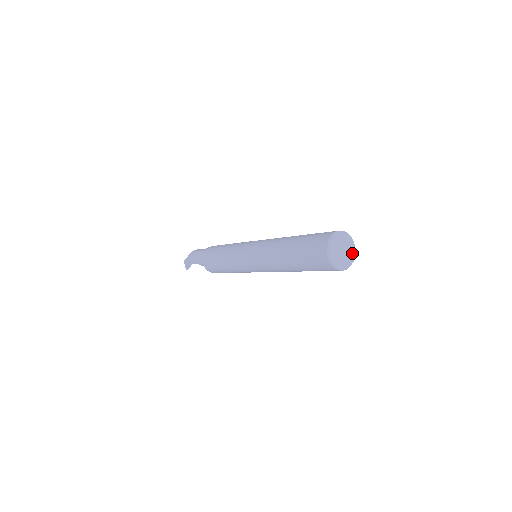
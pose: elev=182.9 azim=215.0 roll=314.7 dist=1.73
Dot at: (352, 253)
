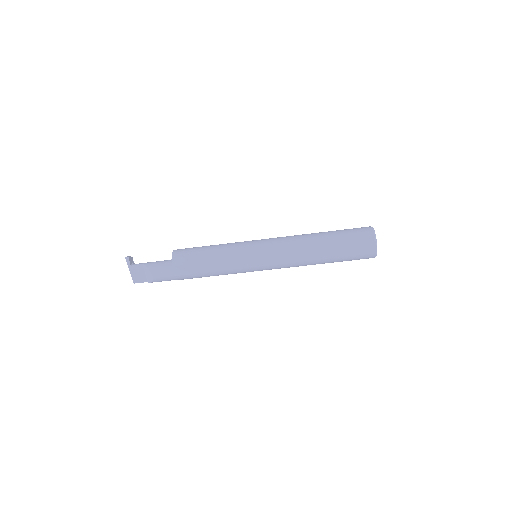
Dot at: occluded
